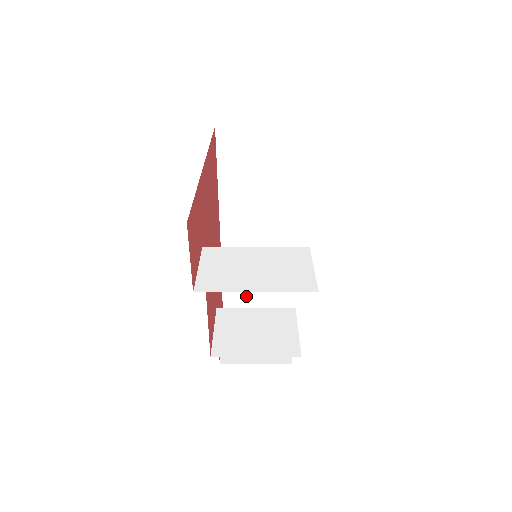
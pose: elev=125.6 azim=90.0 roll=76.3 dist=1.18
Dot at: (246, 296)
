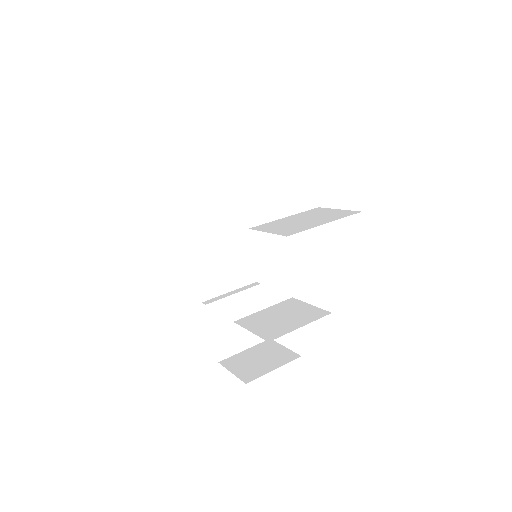
Dot at: (231, 324)
